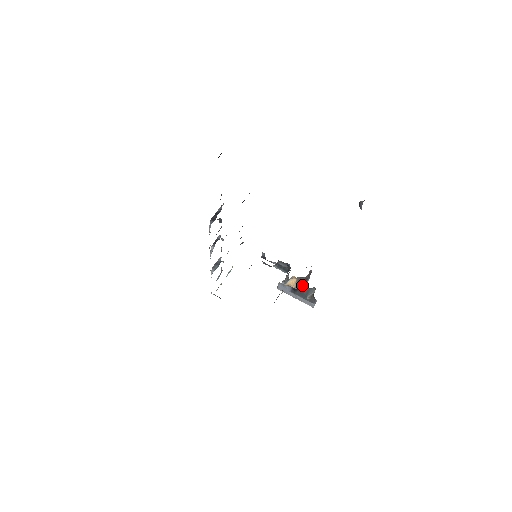
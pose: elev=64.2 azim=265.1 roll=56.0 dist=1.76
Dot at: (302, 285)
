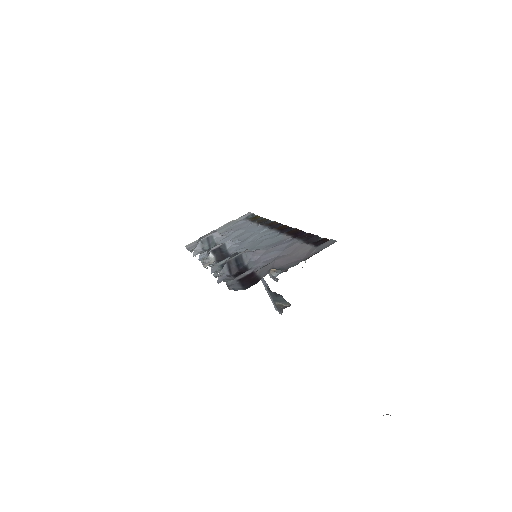
Dot at: (283, 271)
